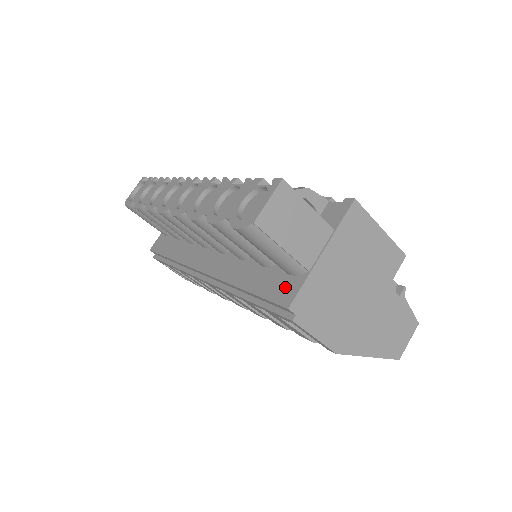
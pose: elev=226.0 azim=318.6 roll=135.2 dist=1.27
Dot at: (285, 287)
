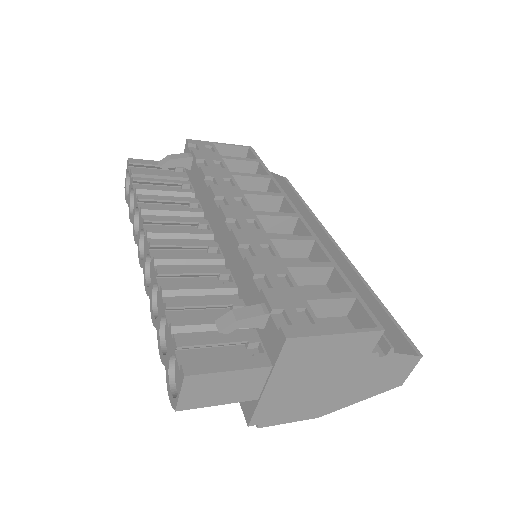
Dot at: occluded
